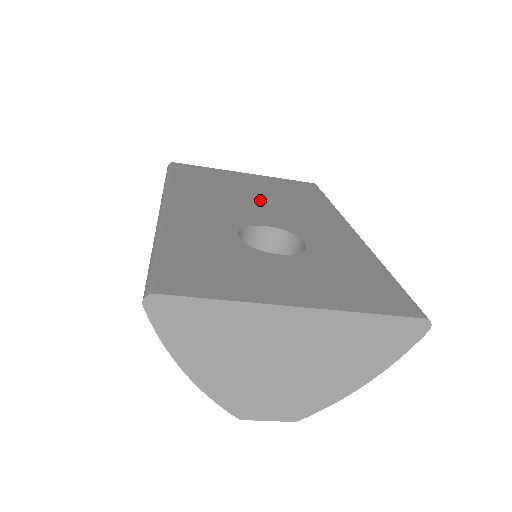
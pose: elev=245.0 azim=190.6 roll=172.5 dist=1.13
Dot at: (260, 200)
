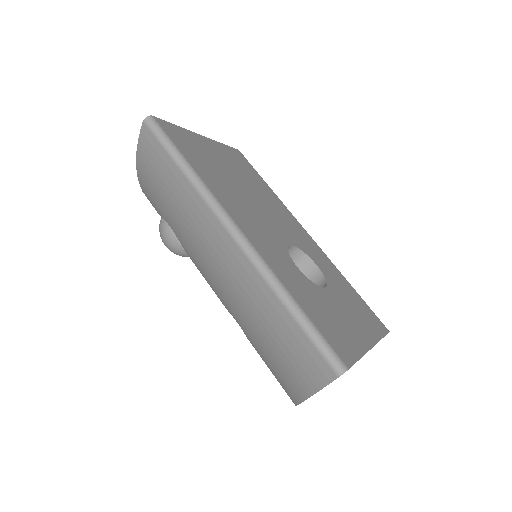
Dot at: (254, 197)
